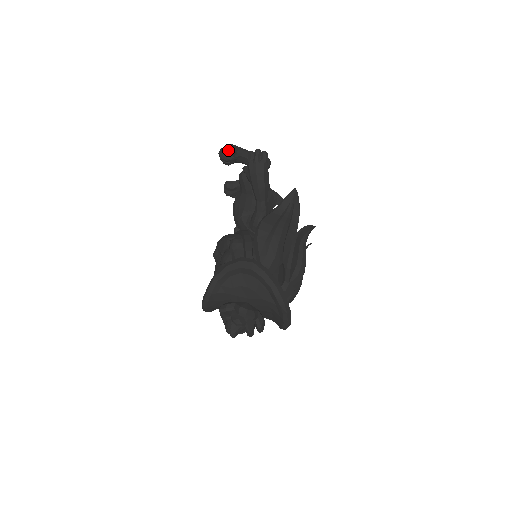
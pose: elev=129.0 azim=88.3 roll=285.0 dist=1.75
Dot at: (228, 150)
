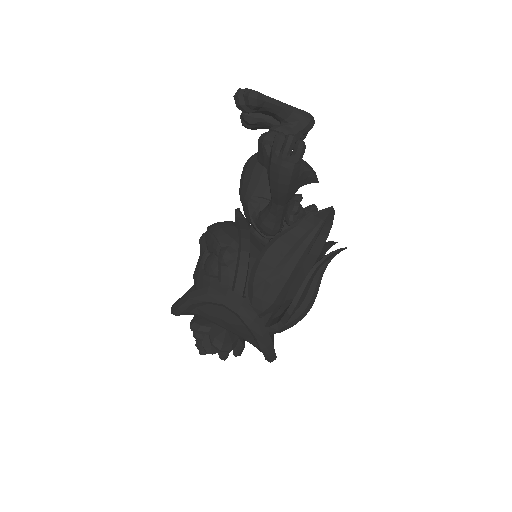
Dot at: (248, 102)
